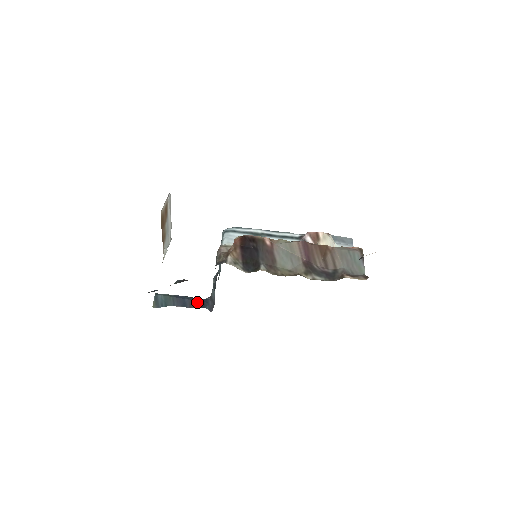
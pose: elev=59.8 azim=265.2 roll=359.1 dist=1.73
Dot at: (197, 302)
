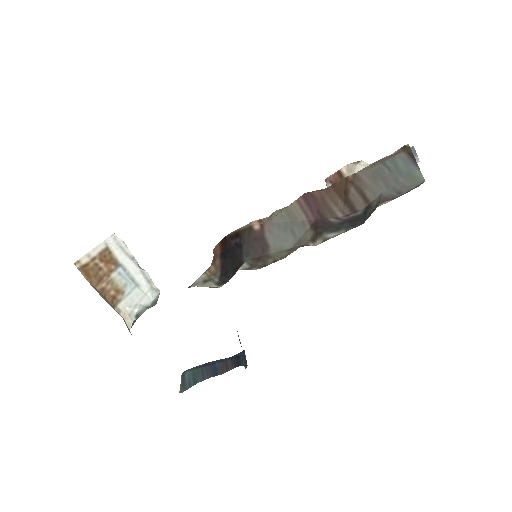
Dot at: (230, 361)
